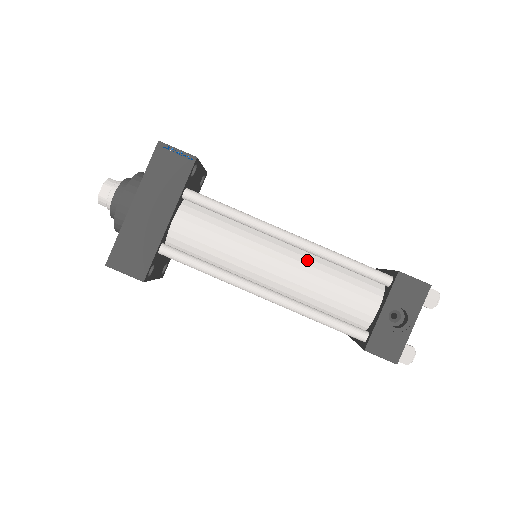
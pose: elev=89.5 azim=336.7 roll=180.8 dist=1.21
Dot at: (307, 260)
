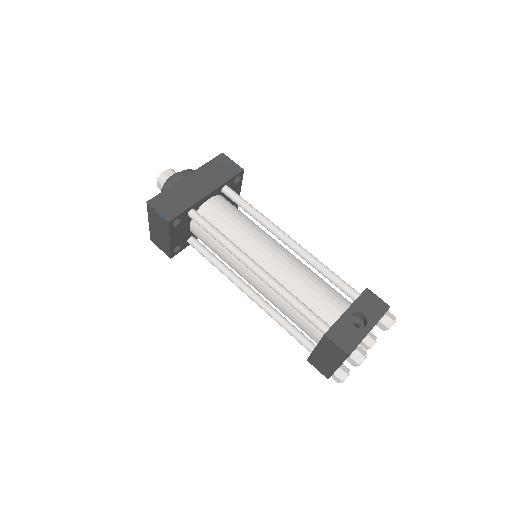
Dot at: (297, 261)
